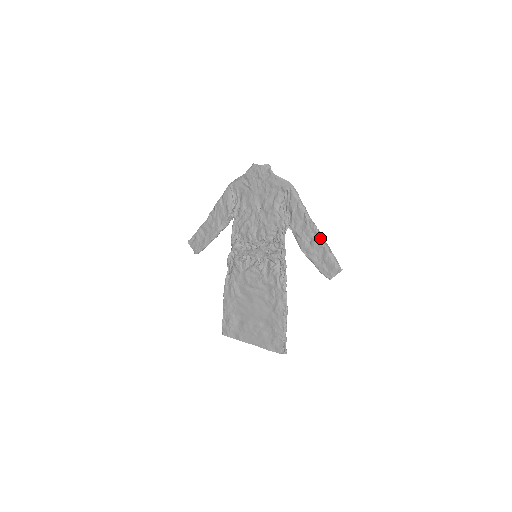
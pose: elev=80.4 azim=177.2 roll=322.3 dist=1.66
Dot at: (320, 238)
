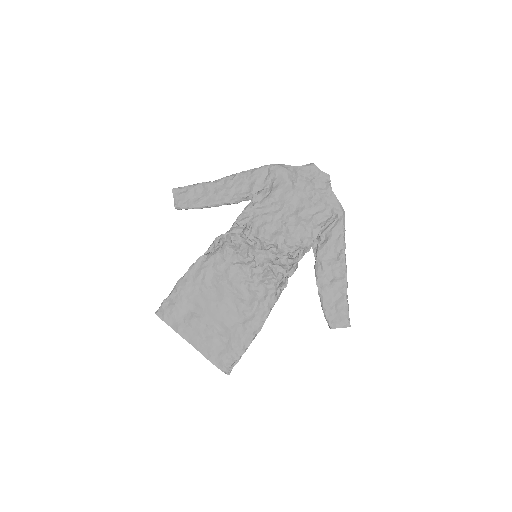
Dot at: (345, 283)
